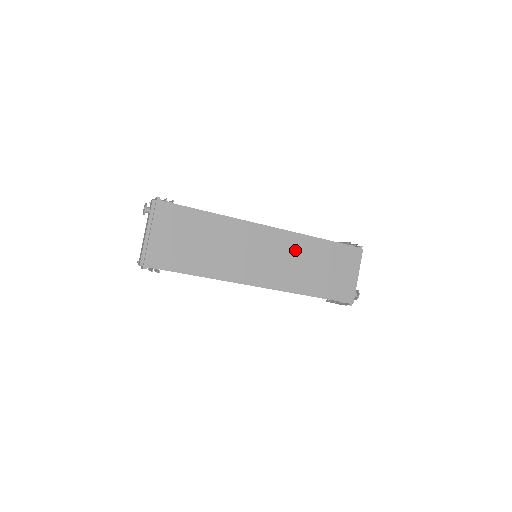
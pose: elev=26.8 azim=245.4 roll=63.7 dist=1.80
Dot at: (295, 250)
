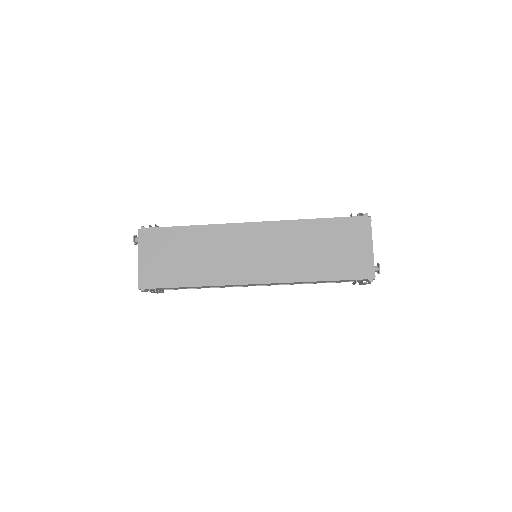
Dot at: (286, 238)
